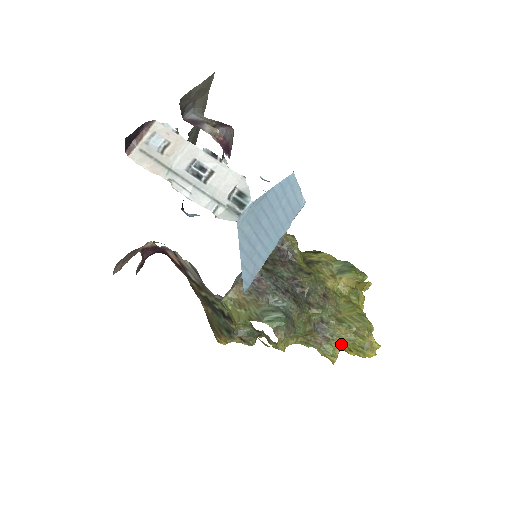
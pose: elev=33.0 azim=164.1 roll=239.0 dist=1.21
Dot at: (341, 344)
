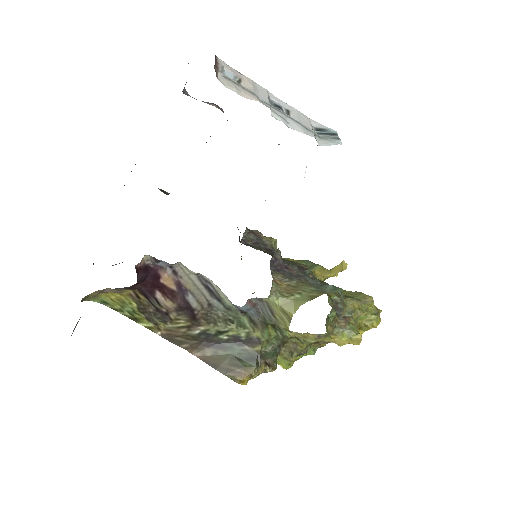
Dot at: (356, 321)
